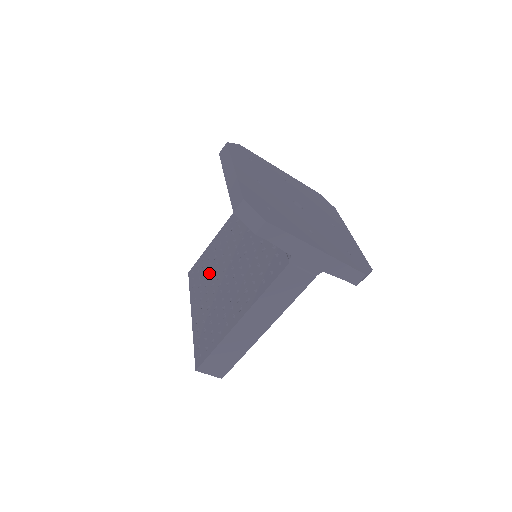
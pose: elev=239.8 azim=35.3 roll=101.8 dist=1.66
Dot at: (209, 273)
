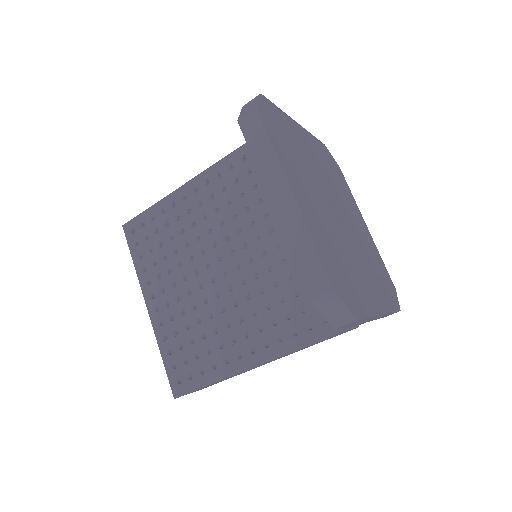
Dot at: (173, 254)
